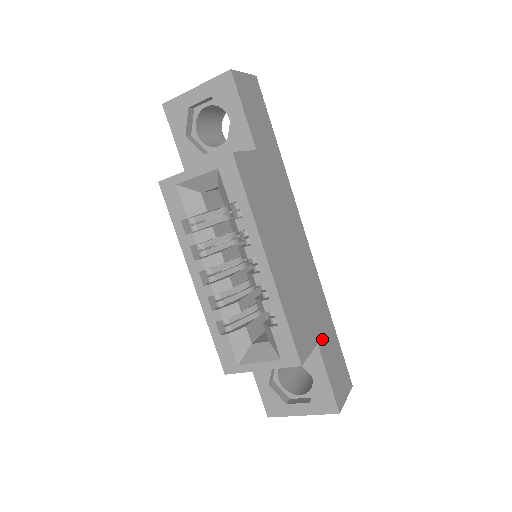
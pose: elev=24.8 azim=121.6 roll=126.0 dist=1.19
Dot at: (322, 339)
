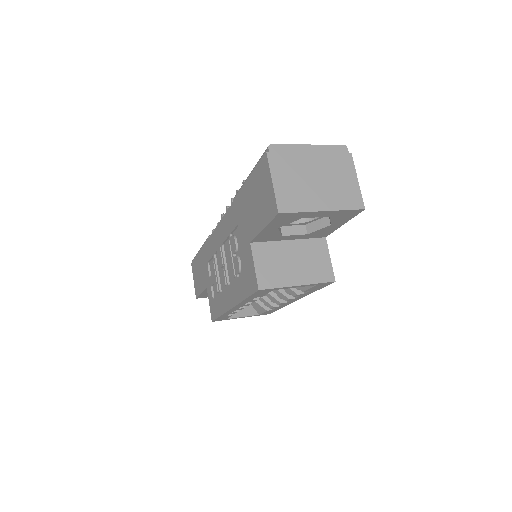
Dot at: occluded
